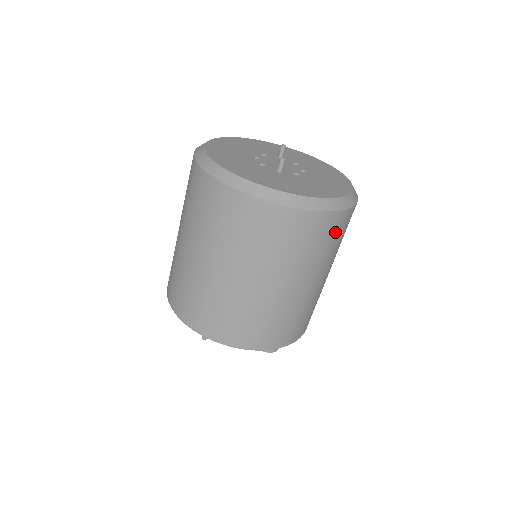
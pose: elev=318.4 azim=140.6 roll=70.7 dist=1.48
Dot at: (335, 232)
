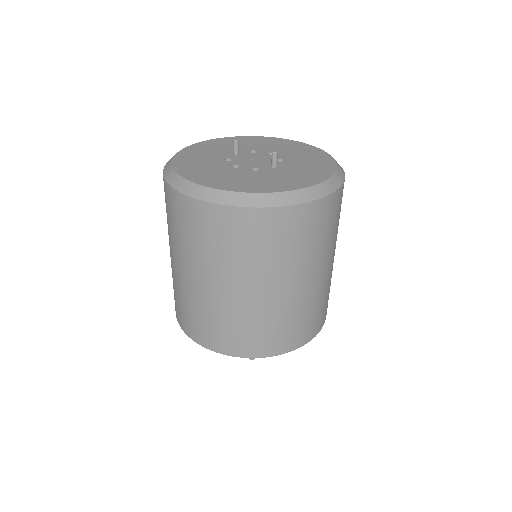
Dot at: occluded
